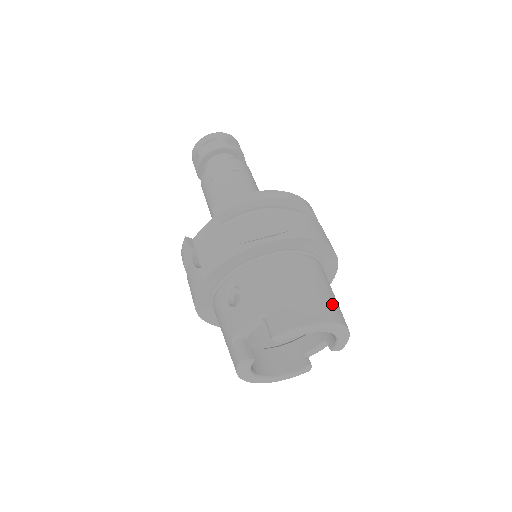
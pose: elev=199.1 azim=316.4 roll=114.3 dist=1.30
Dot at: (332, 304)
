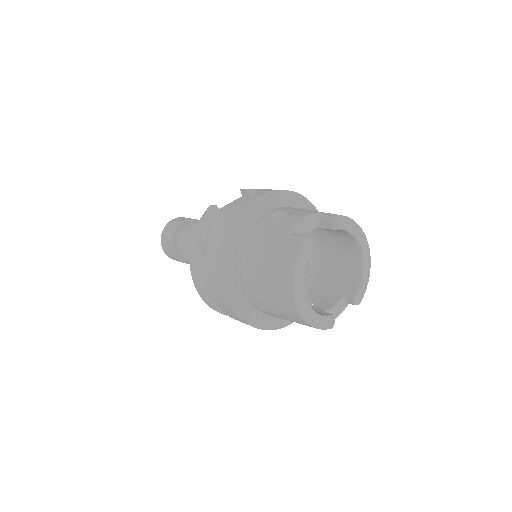
Dot at: occluded
